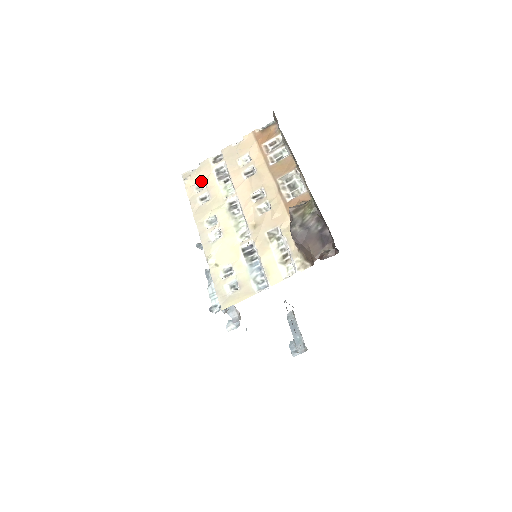
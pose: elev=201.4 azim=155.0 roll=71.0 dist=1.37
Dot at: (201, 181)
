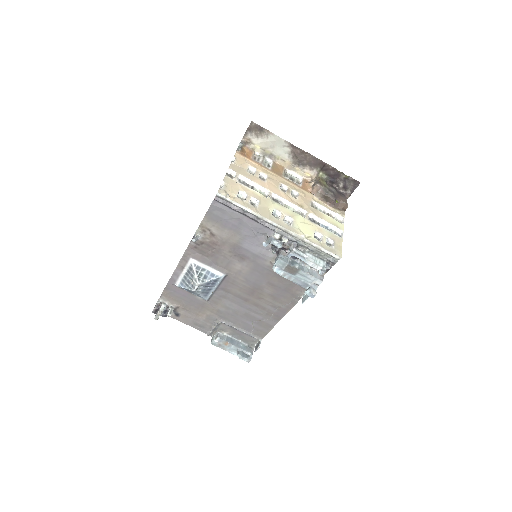
Dot at: (238, 192)
